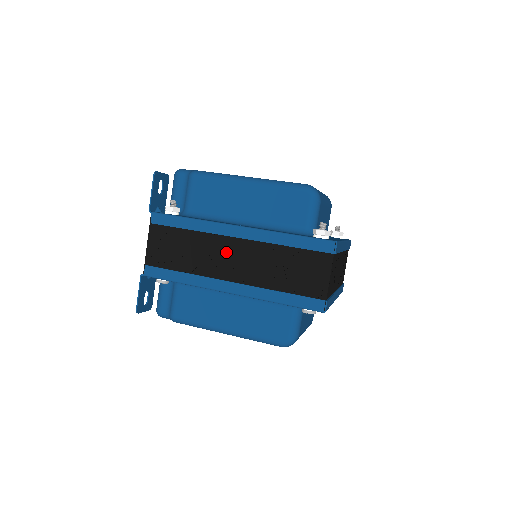
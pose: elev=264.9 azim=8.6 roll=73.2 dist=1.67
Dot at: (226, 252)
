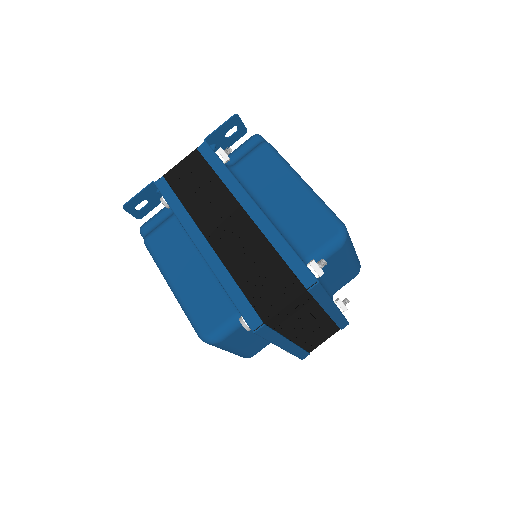
Dot at: (227, 216)
